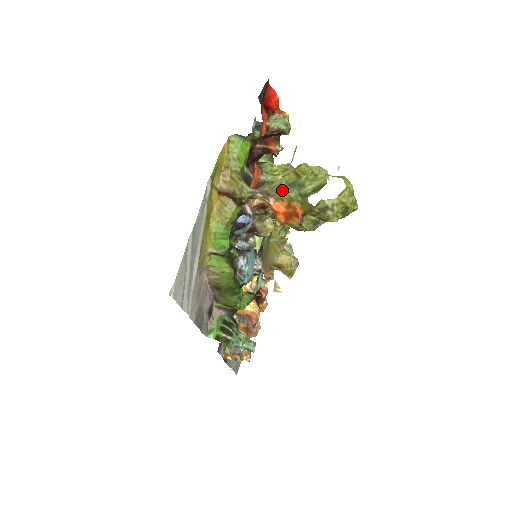
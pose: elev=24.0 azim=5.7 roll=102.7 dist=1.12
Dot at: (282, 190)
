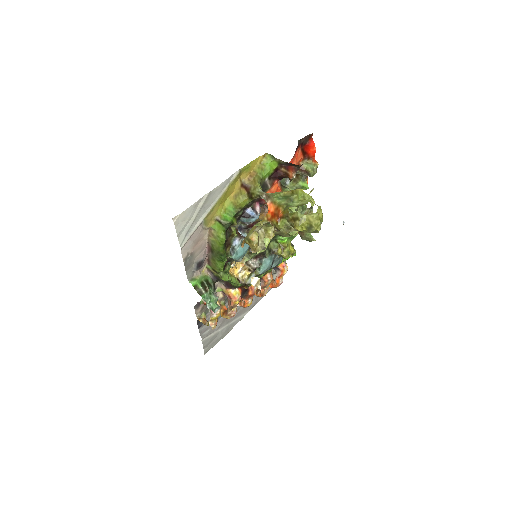
Dot at: (278, 197)
